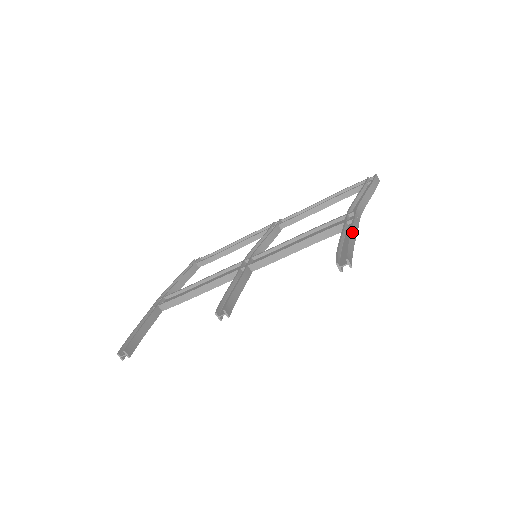
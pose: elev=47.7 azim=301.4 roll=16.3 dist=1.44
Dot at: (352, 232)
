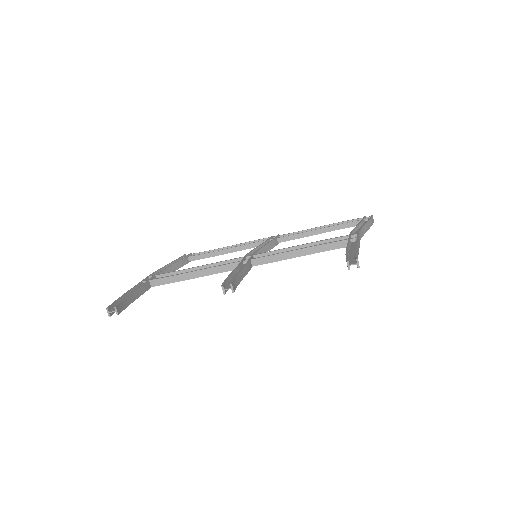
Dot at: (357, 245)
